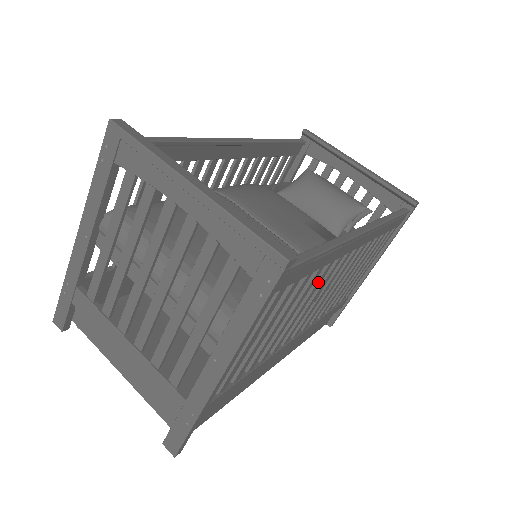
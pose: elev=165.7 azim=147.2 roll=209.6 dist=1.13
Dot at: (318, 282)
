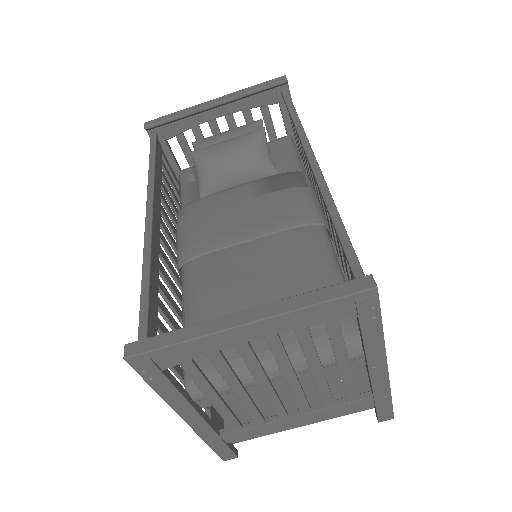
Dot at: occluded
